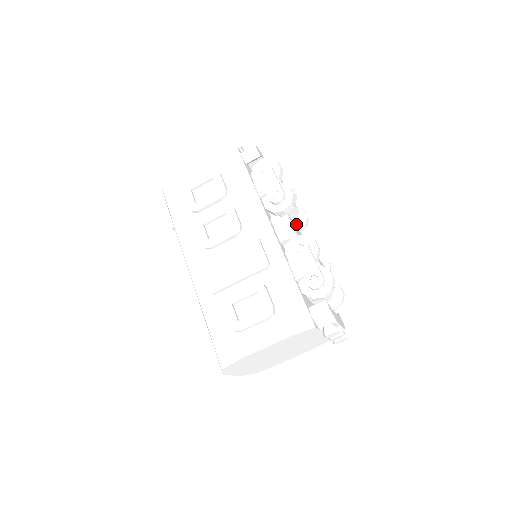
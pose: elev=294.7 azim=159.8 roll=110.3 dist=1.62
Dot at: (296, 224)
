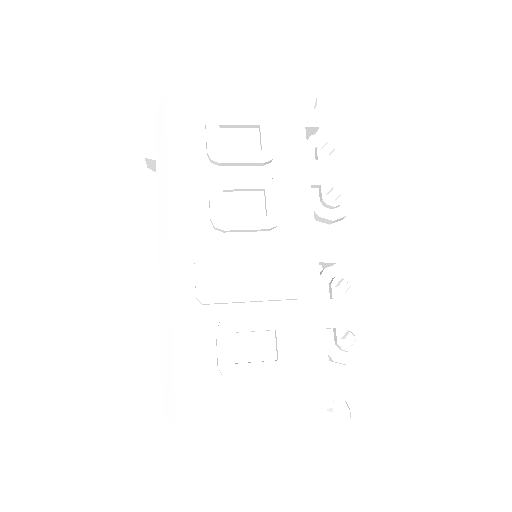
Dot at: occluded
